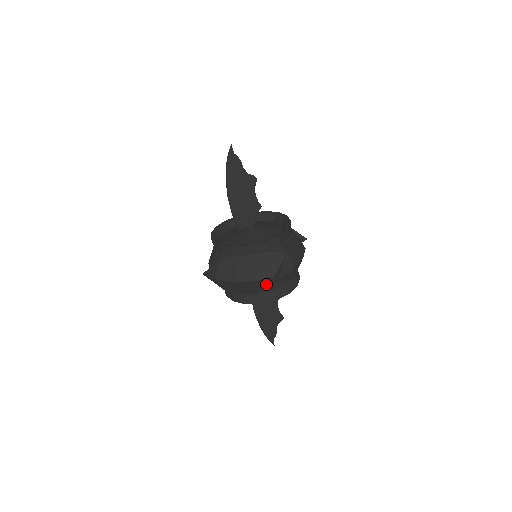
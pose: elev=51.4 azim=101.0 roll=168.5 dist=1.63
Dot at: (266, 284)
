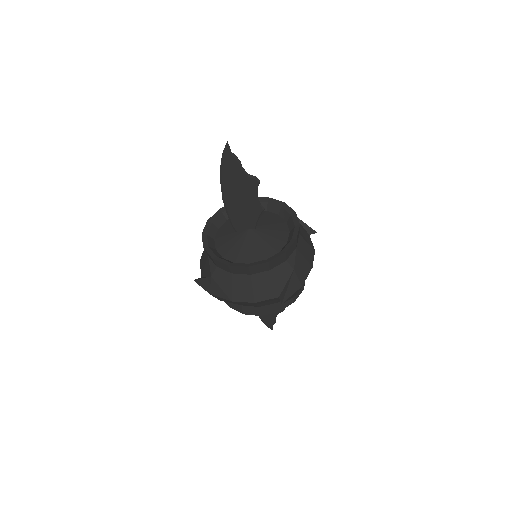
Dot at: (268, 302)
